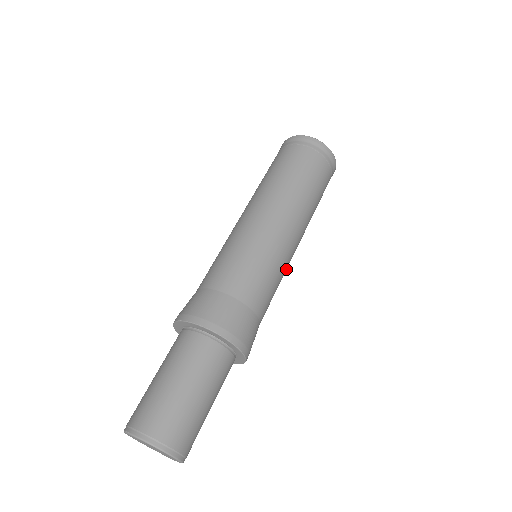
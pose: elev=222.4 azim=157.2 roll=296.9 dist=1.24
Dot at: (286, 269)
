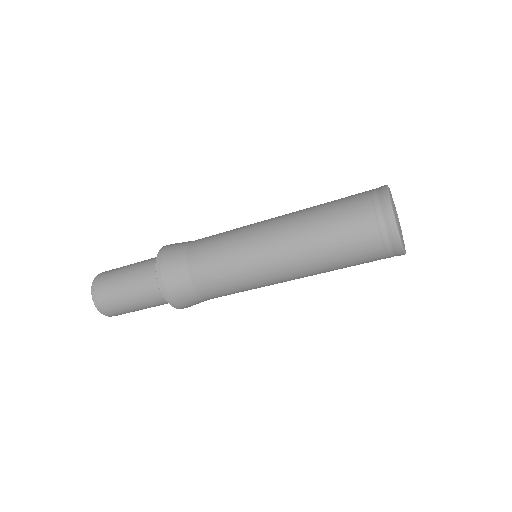
Dot at: occluded
